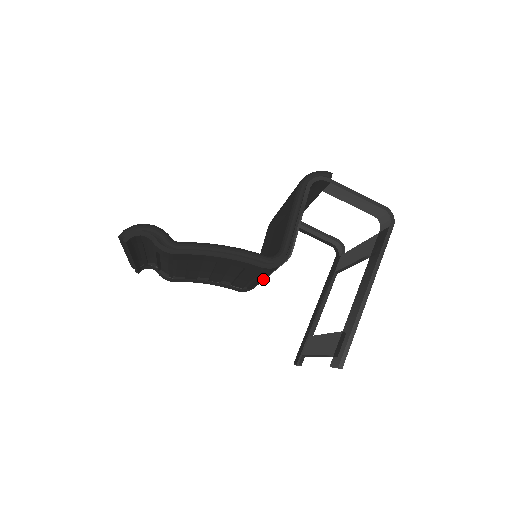
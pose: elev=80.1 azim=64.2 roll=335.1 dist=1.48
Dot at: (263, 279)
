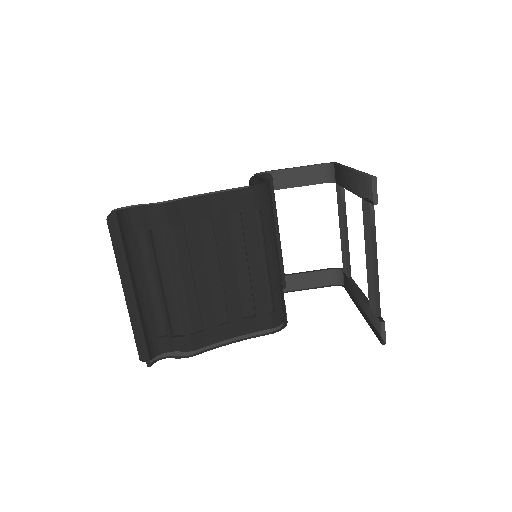
Dot at: (276, 267)
